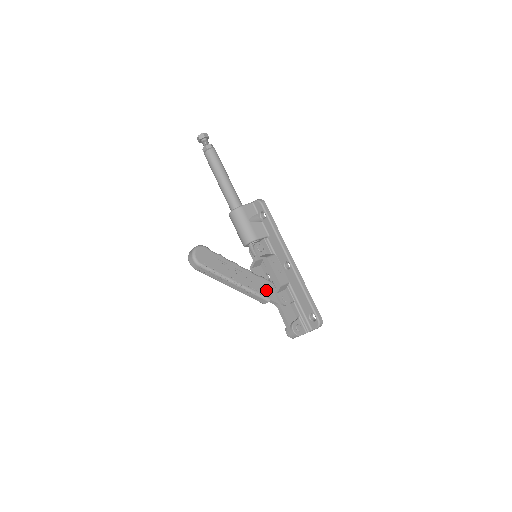
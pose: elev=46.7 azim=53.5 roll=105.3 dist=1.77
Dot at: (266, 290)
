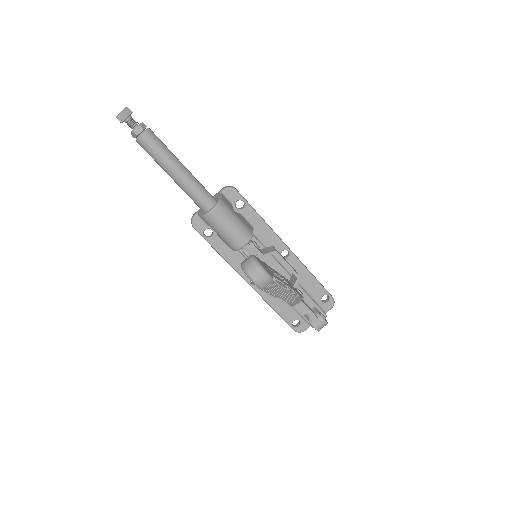
Dot at: (294, 288)
